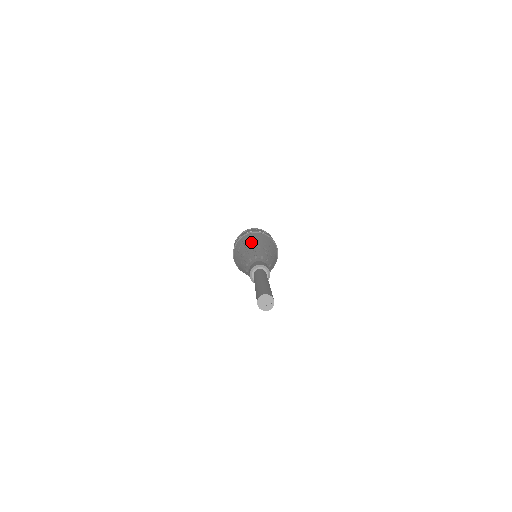
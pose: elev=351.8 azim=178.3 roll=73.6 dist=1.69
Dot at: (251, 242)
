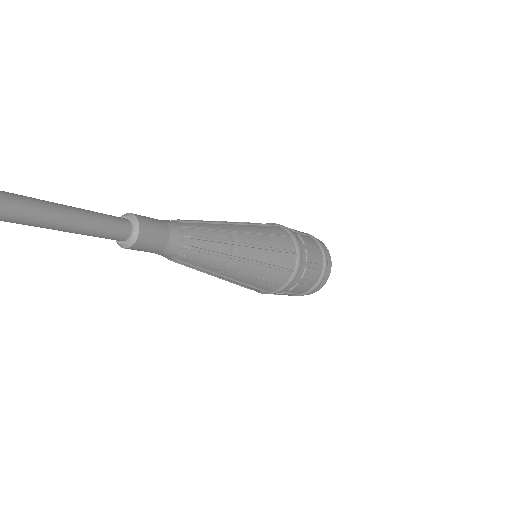
Dot at: occluded
